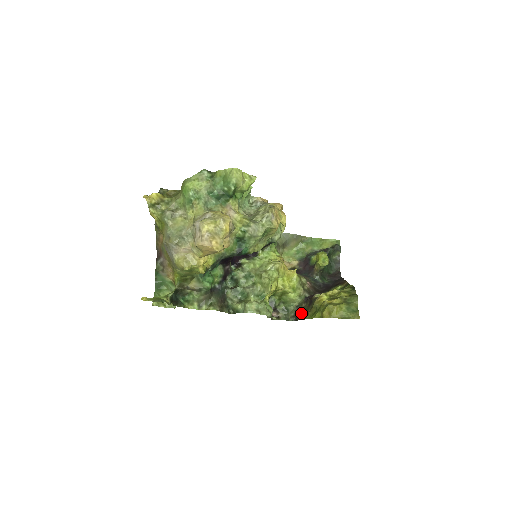
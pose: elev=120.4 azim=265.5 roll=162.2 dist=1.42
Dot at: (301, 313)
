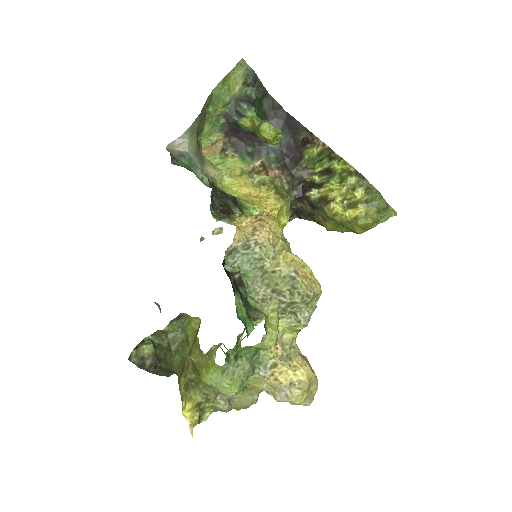
Dot at: (304, 214)
